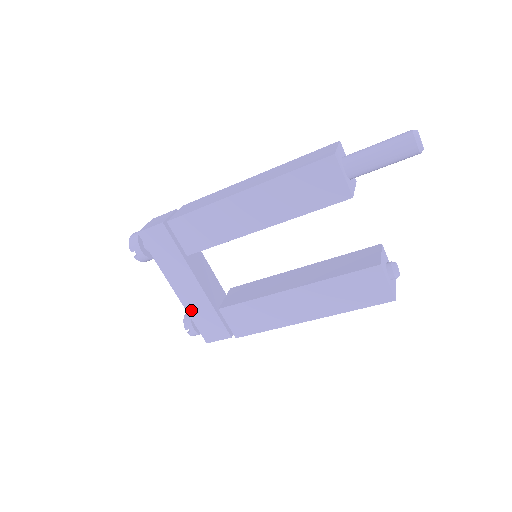
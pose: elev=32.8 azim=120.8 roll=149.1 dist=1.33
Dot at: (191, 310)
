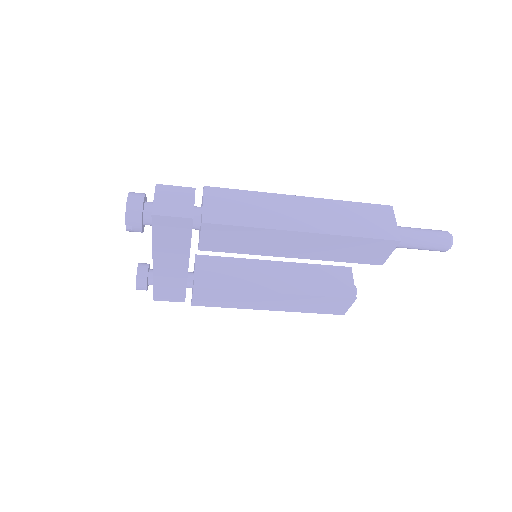
Dot at: (159, 279)
